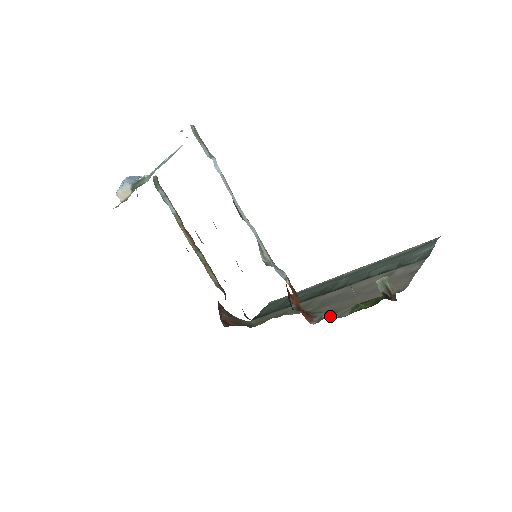
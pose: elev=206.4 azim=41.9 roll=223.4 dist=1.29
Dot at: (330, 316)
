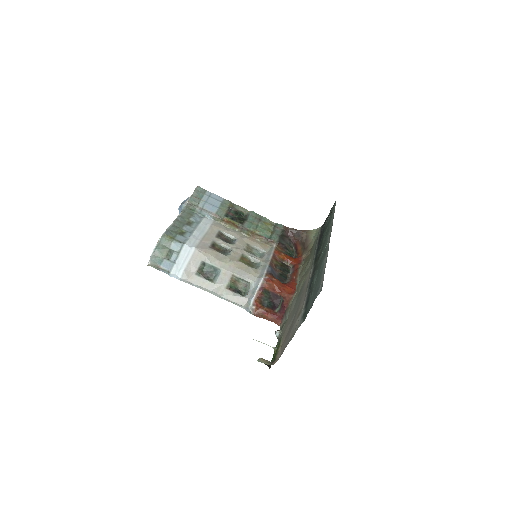
Dot at: occluded
